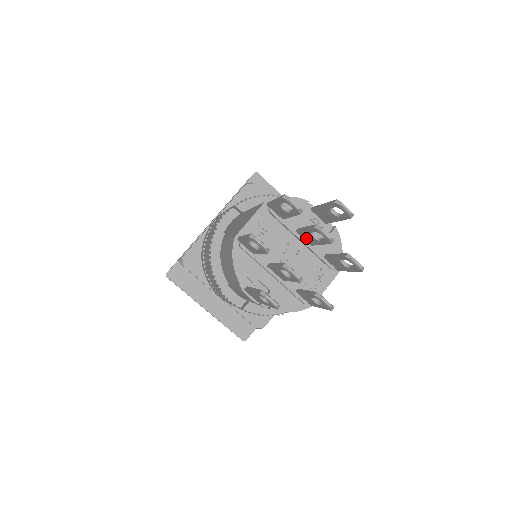
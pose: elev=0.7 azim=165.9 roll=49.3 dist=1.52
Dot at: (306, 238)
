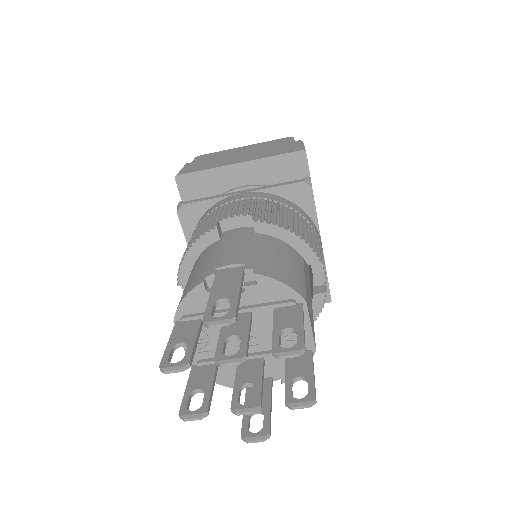
Dot at: occluded
